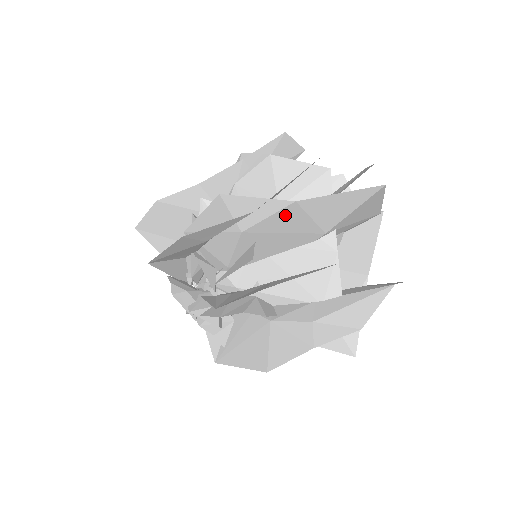
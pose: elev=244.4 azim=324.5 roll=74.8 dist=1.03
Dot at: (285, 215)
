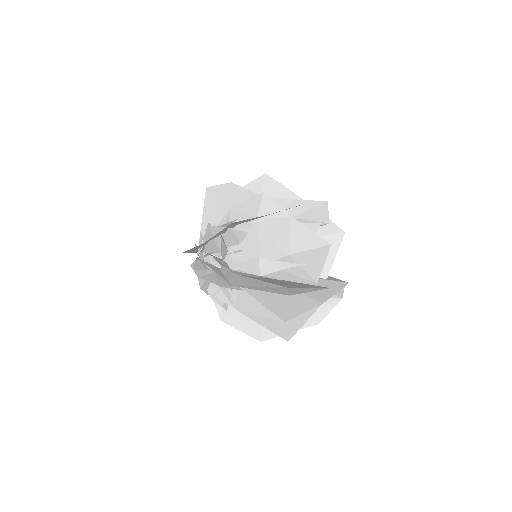
Dot at: occluded
